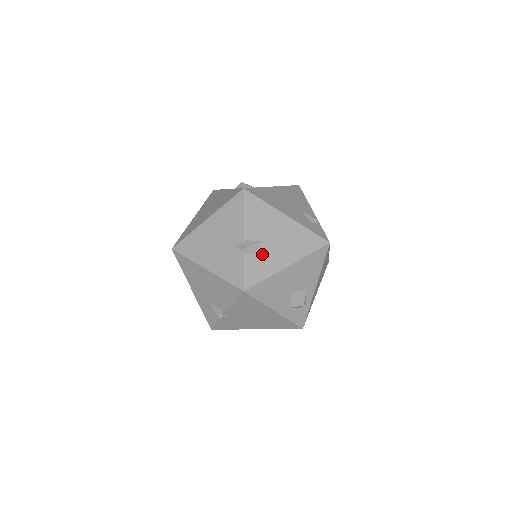
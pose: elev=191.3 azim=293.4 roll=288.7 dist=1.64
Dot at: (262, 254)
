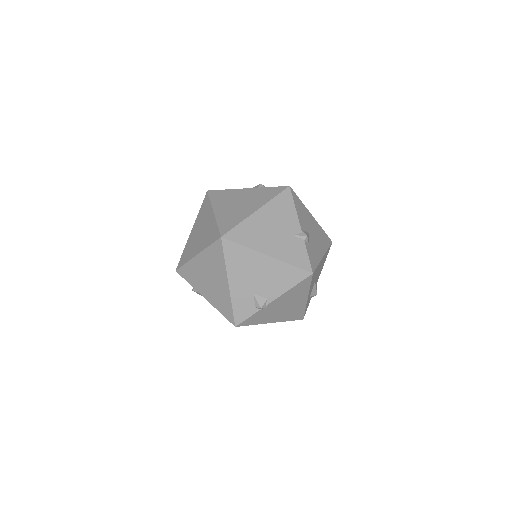
Dot at: (312, 244)
